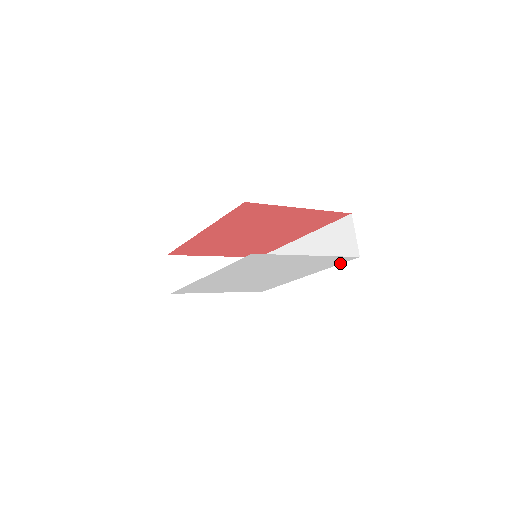
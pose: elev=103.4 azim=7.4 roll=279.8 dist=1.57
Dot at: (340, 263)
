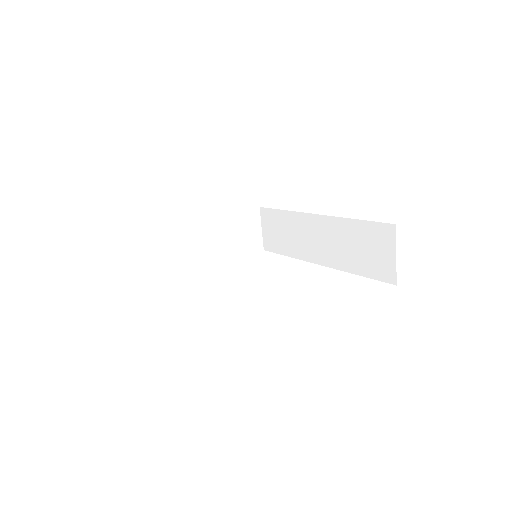
Dot at: occluded
